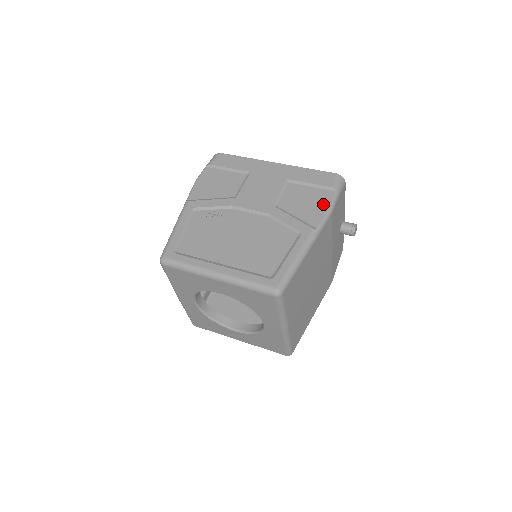
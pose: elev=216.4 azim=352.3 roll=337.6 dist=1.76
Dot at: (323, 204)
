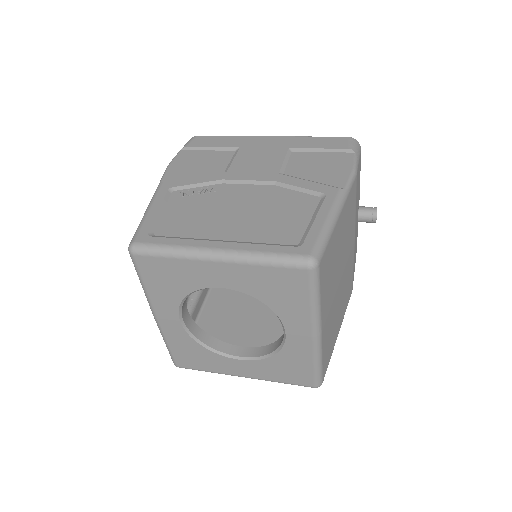
Dot at: (343, 165)
